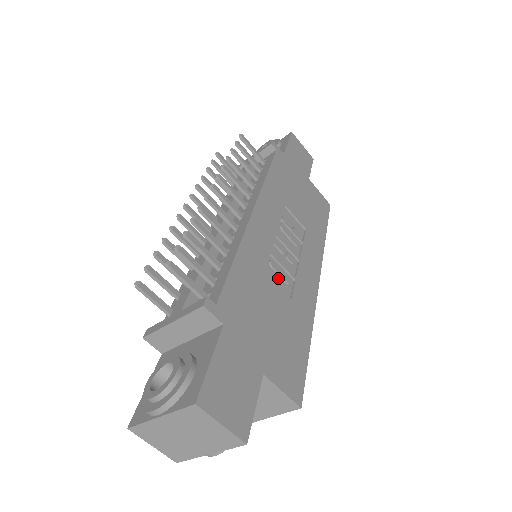
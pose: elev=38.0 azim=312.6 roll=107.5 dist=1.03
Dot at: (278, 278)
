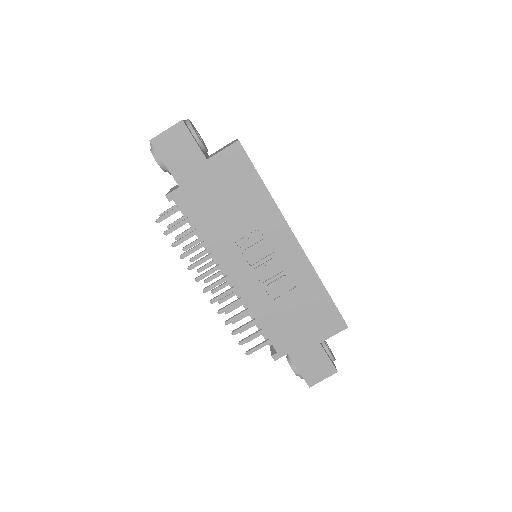
Dot at: (280, 291)
